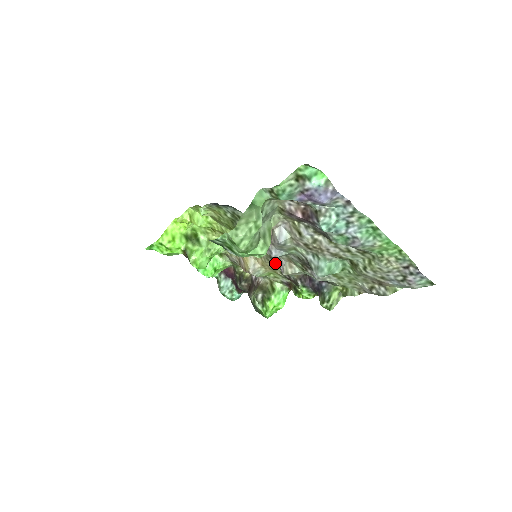
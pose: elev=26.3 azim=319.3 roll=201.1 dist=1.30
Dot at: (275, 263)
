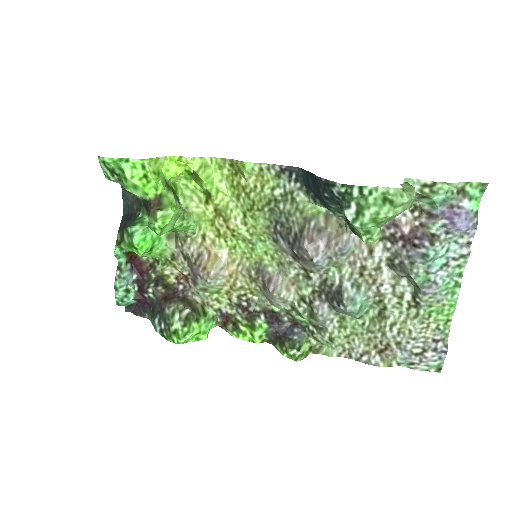
Dot at: (251, 280)
